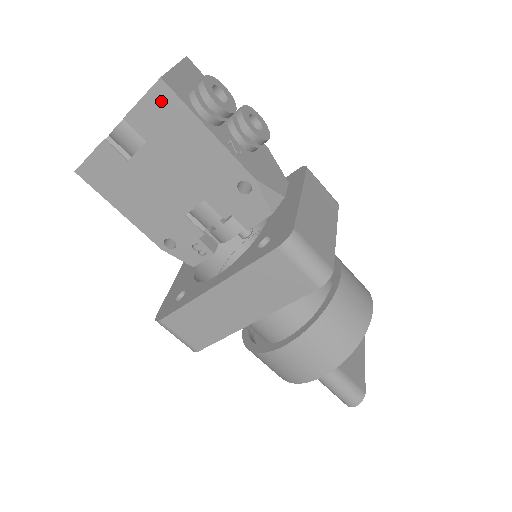
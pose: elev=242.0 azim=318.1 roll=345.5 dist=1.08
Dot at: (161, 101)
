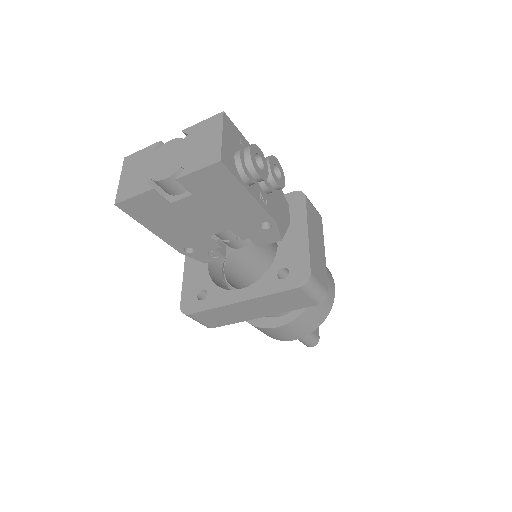
Dot at: (215, 174)
